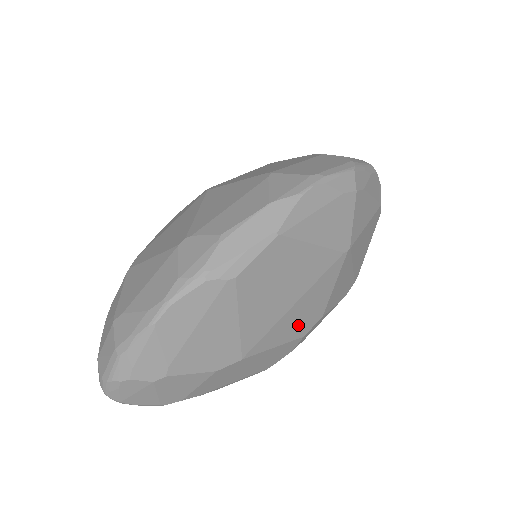
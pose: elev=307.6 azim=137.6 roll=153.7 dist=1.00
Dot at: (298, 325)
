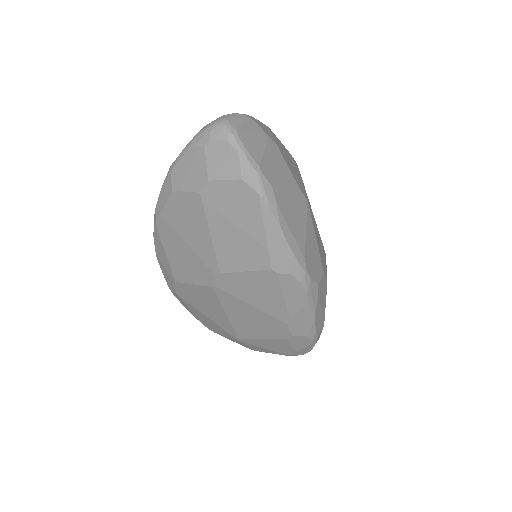
Dot at: (321, 253)
